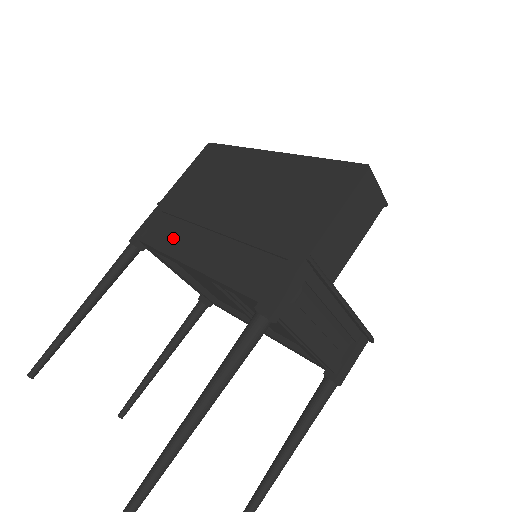
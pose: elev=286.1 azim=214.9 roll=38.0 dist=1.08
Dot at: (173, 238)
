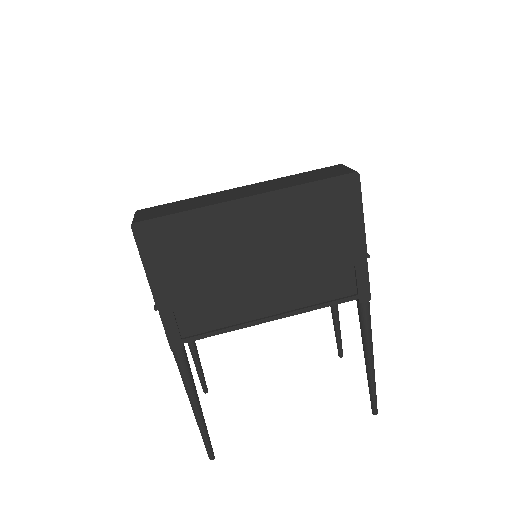
Dot at: (223, 317)
